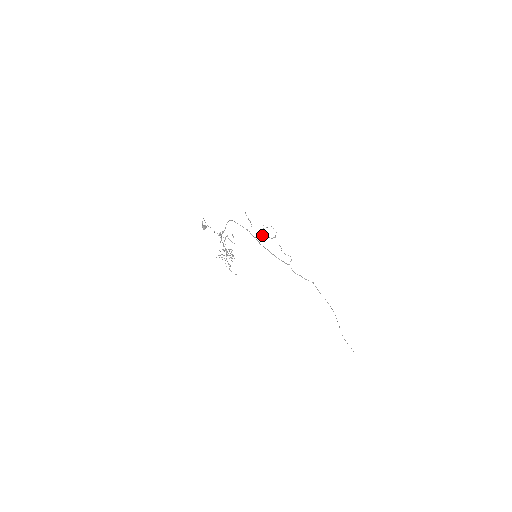
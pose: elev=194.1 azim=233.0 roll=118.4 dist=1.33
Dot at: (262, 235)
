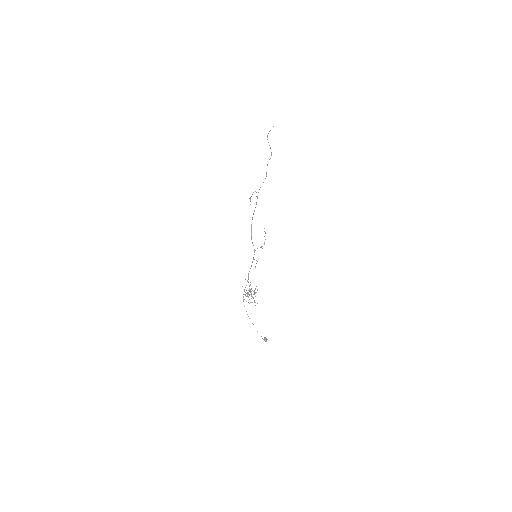
Dot at: occluded
